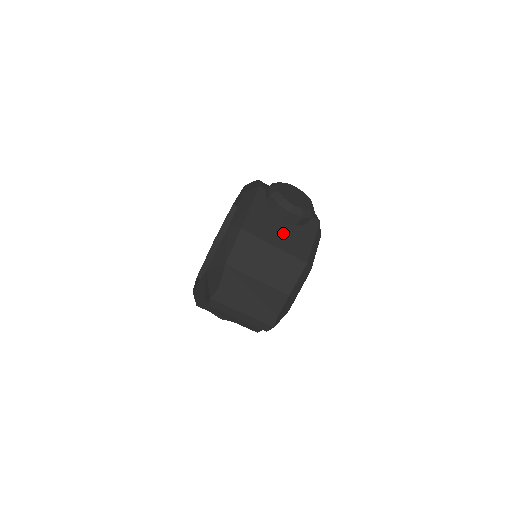
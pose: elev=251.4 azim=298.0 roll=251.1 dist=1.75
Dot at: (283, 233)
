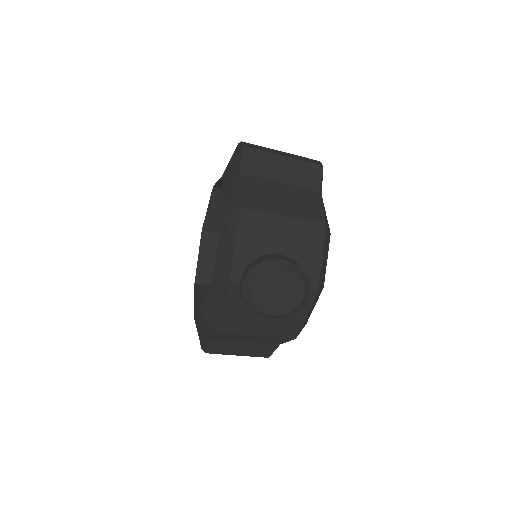
Dot at: (265, 322)
